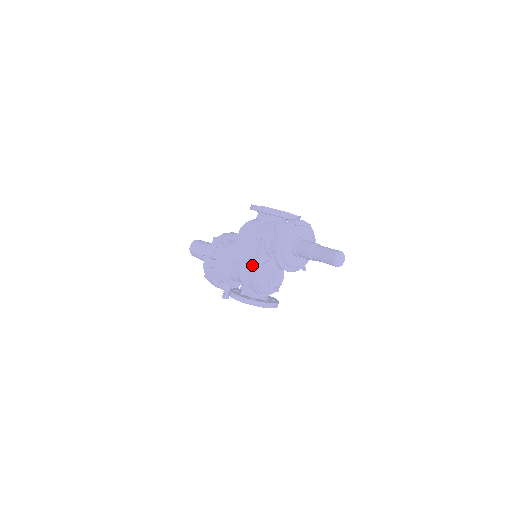
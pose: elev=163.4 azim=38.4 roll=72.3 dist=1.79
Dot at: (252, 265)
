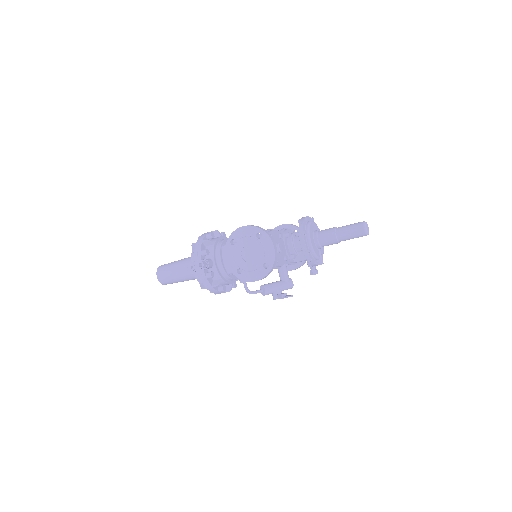
Dot at: occluded
